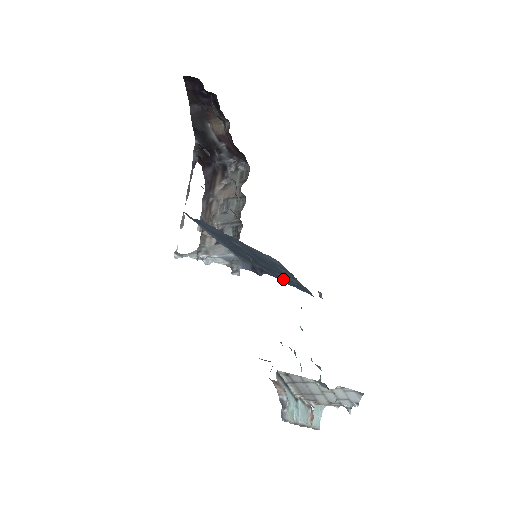
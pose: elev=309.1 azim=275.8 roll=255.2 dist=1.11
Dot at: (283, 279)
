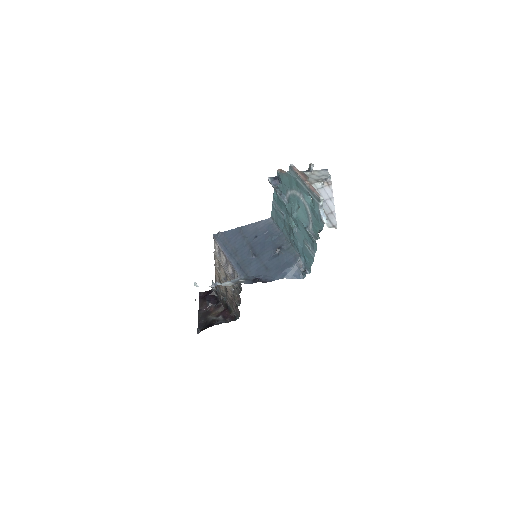
Dot at: (276, 268)
